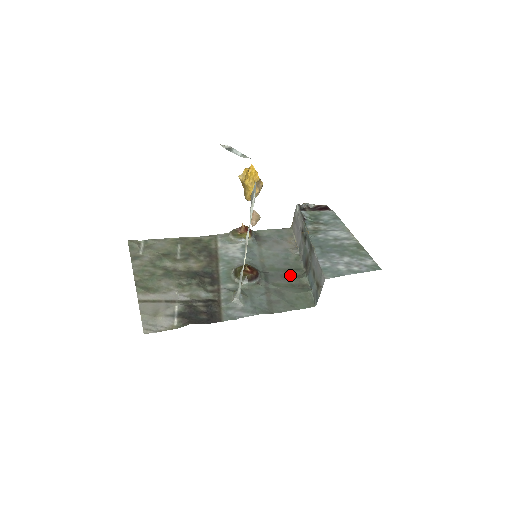
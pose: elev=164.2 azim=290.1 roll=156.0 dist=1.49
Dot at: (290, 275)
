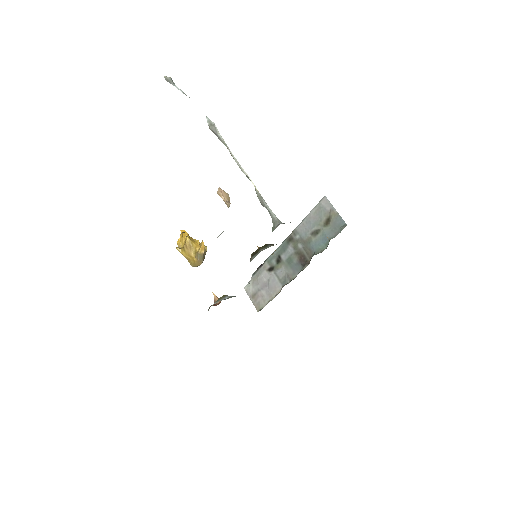
Dot at: occluded
